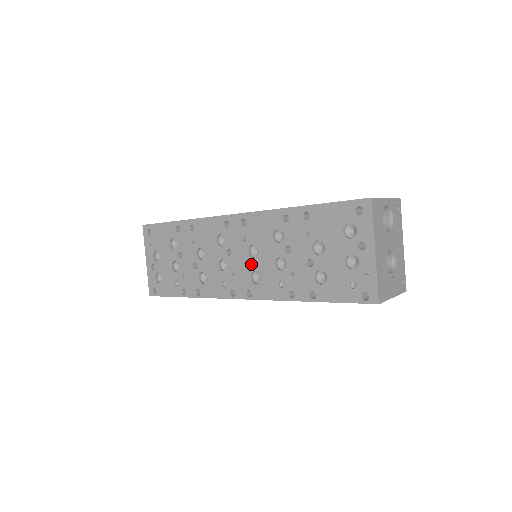
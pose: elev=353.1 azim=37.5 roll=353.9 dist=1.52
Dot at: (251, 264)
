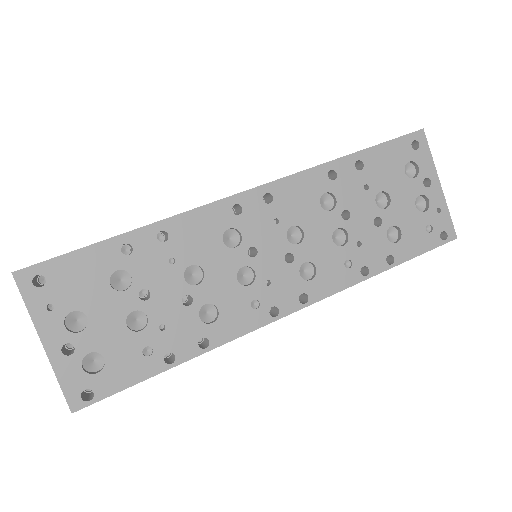
Dot at: (296, 254)
